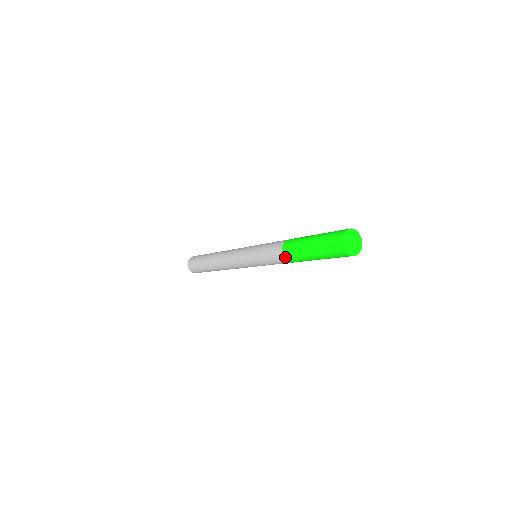
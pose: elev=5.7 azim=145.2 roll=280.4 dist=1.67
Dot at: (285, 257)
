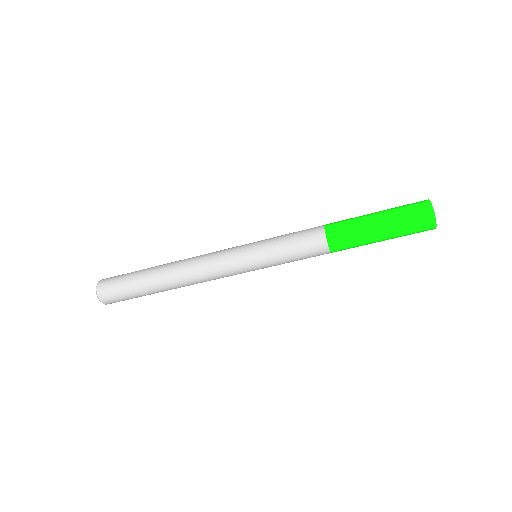
Dot at: (328, 233)
